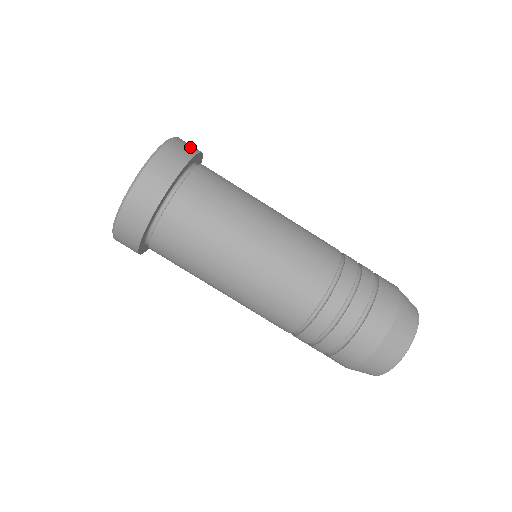
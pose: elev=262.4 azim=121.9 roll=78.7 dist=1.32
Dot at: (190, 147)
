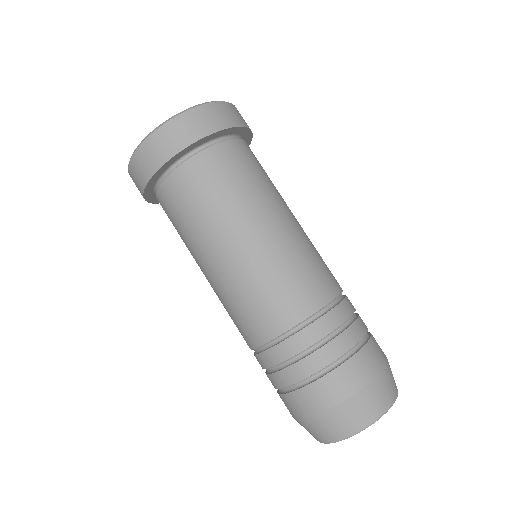
Dot at: occluded
